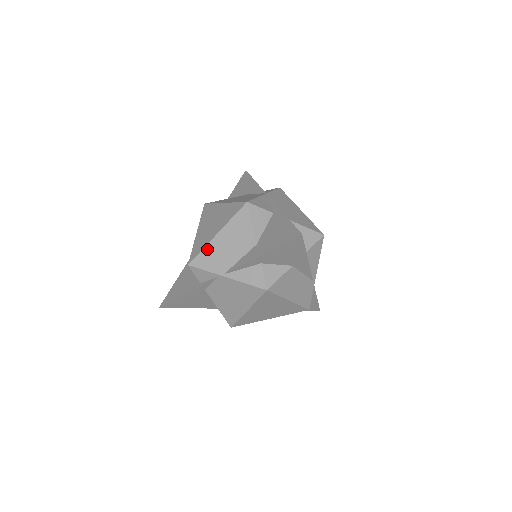
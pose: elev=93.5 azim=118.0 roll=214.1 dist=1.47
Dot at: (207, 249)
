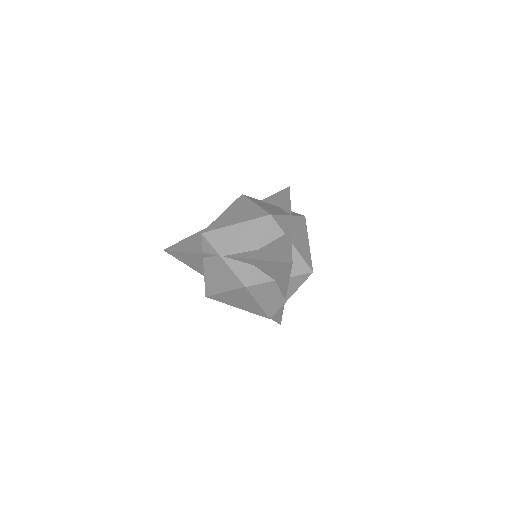
Dot at: (222, 230)
